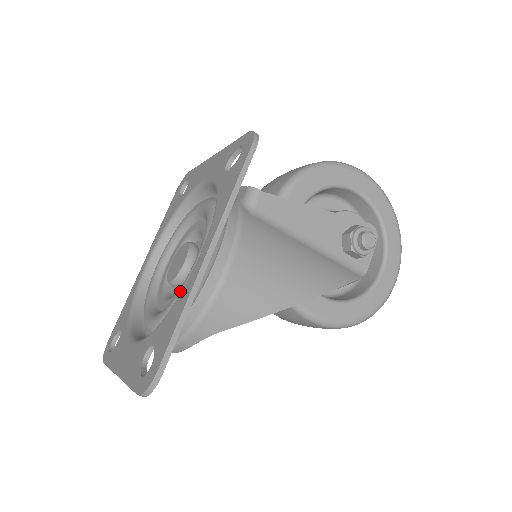
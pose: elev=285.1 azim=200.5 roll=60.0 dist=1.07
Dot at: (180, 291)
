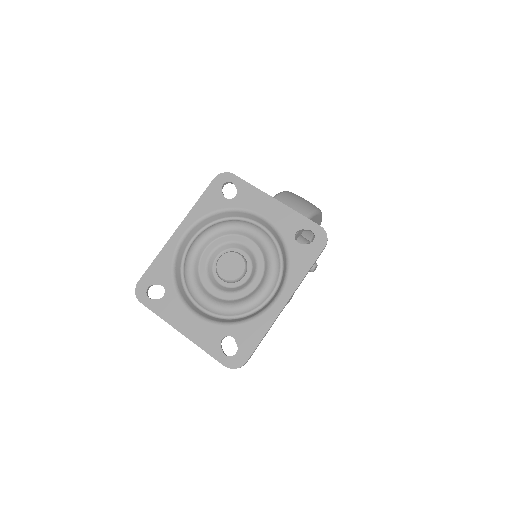
Dot at: (248, 304)
